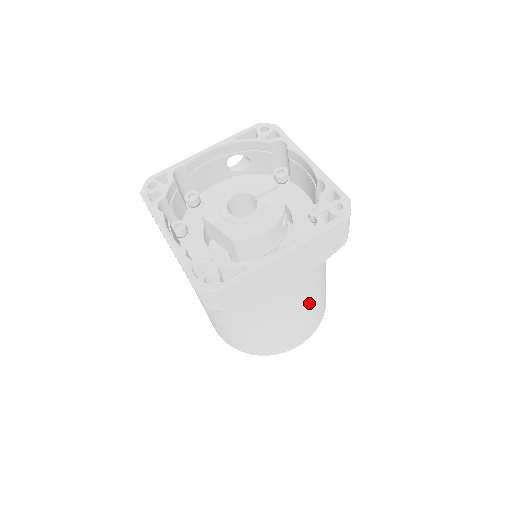
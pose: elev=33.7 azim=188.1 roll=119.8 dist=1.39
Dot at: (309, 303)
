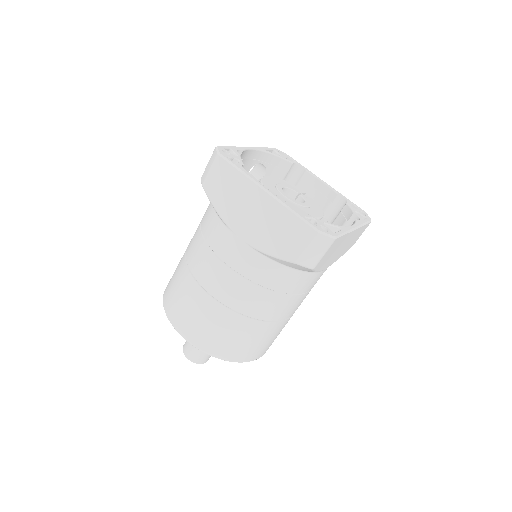
Dot at: occluded
